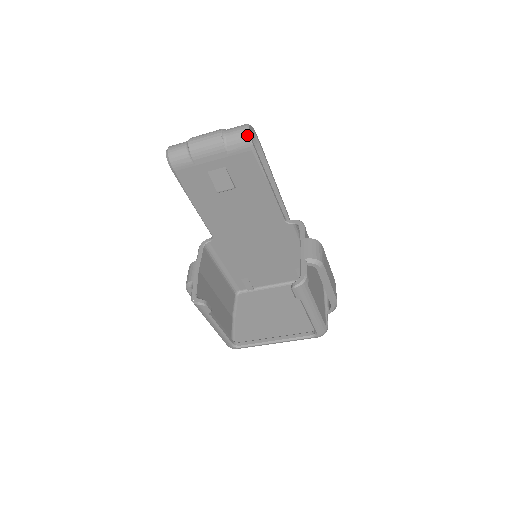
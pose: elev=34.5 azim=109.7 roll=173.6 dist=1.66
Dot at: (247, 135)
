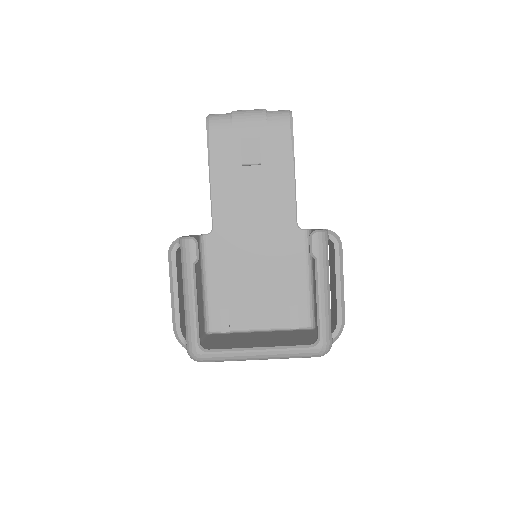
Dot at: (290, 112)
